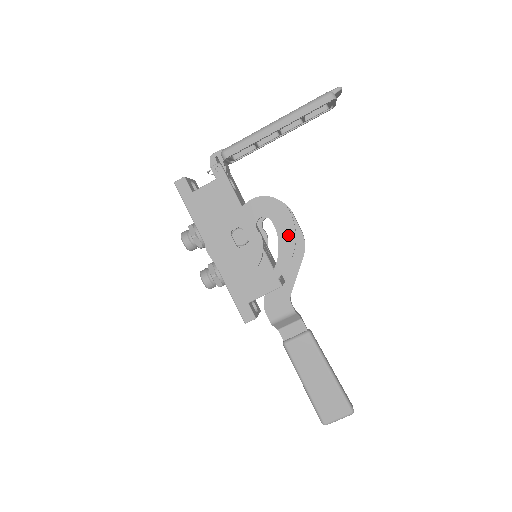
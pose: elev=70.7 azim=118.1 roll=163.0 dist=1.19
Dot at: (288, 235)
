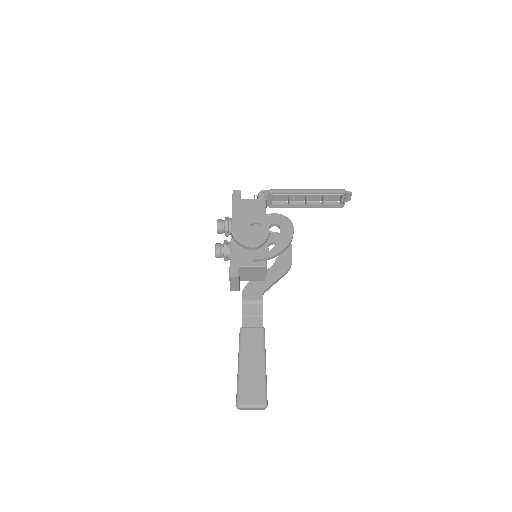
Dot at: (286, 239)
